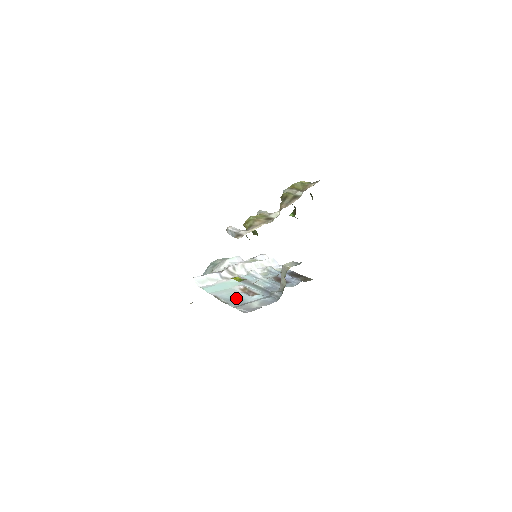
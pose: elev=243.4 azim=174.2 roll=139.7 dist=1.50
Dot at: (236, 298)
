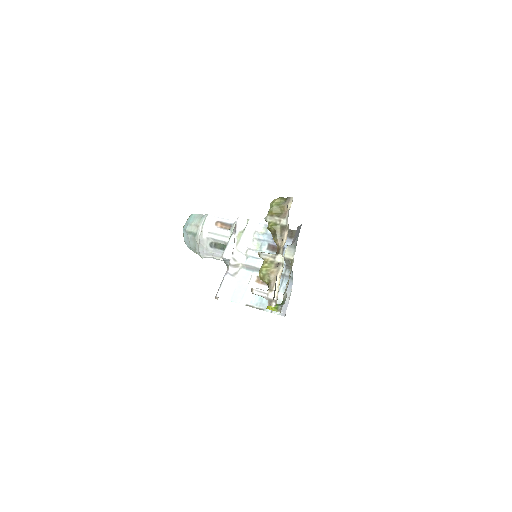
Dot at: (263, 298)
